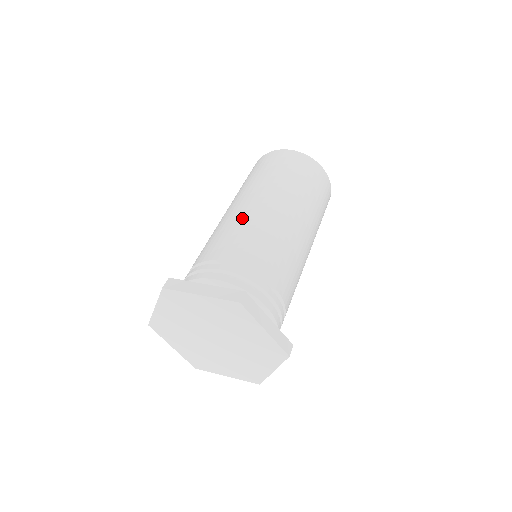
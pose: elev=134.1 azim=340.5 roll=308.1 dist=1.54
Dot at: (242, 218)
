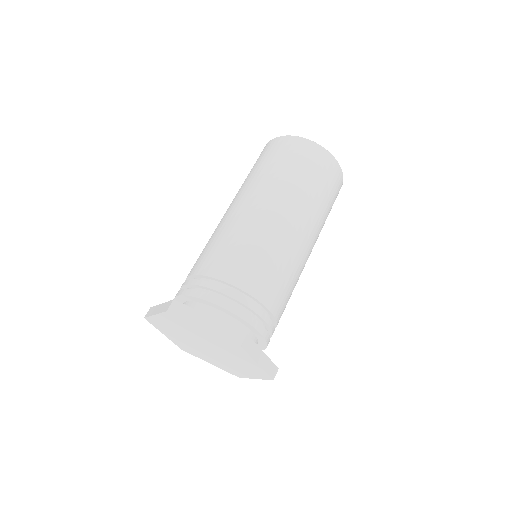
Dot at: (251, 230)
